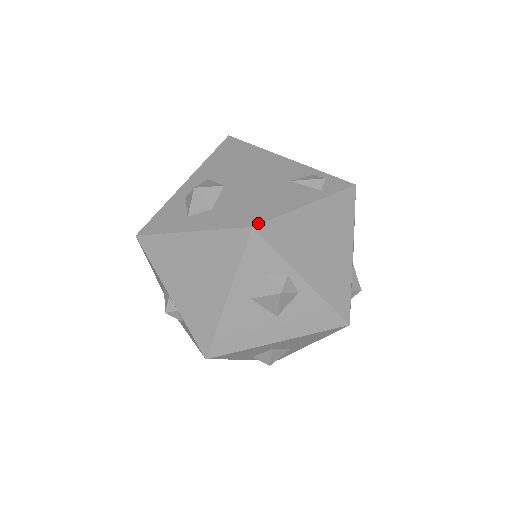
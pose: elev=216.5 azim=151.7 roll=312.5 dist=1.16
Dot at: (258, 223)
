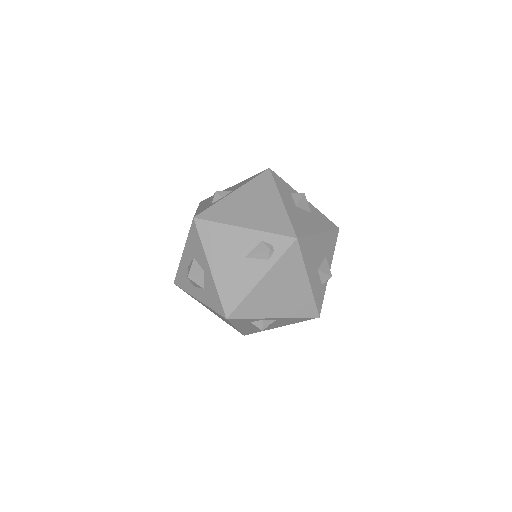
Dot at: (229, 314)
